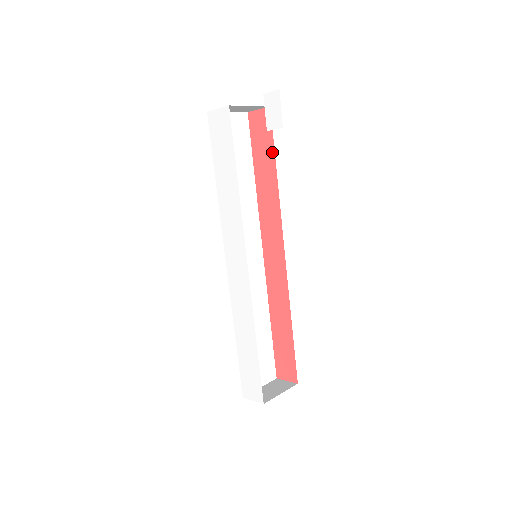
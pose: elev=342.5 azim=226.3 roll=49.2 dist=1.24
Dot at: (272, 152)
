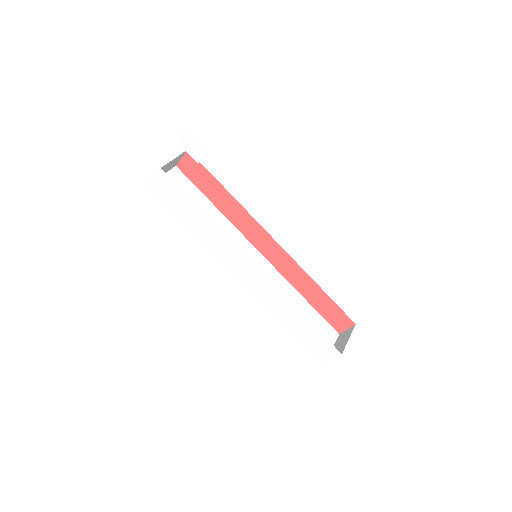
Dot at: (212, 178)
